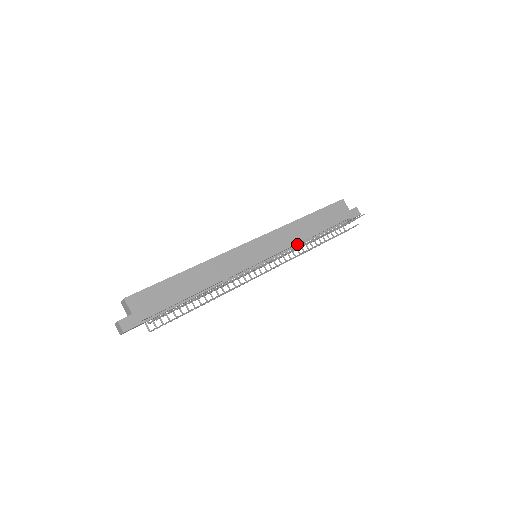
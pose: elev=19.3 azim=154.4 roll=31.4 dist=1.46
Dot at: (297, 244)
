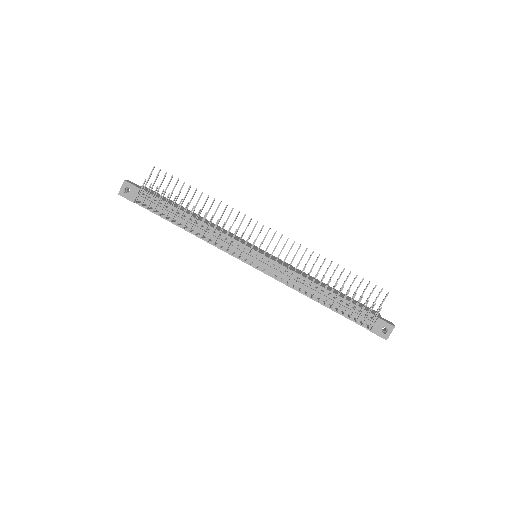
Dot at: (302, 283)
